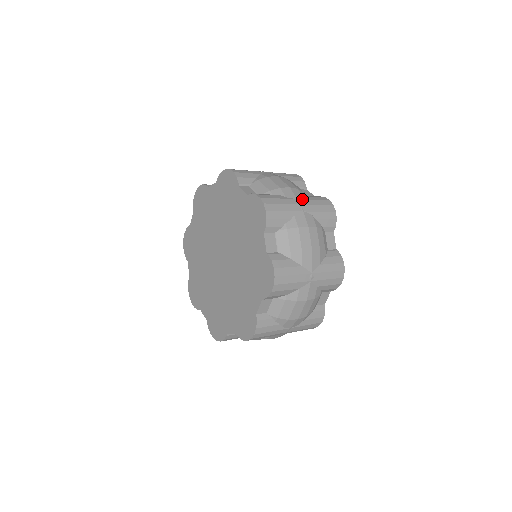
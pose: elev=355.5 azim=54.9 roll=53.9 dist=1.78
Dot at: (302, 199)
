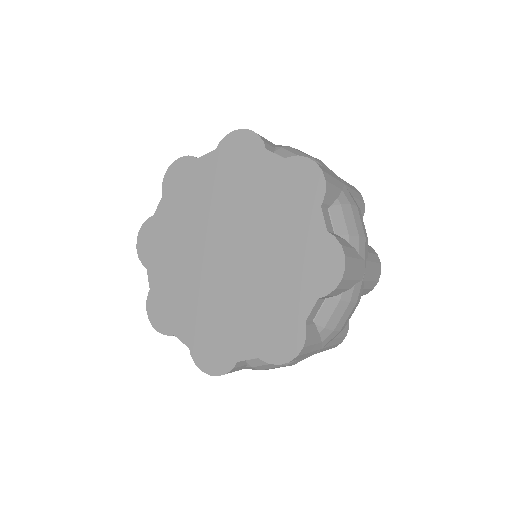
Dot at: (368, 260)
